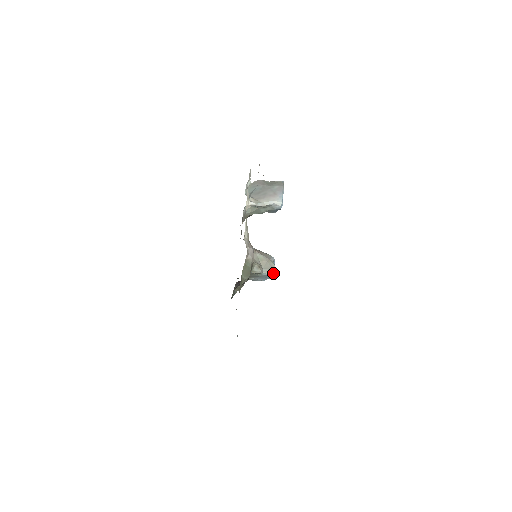
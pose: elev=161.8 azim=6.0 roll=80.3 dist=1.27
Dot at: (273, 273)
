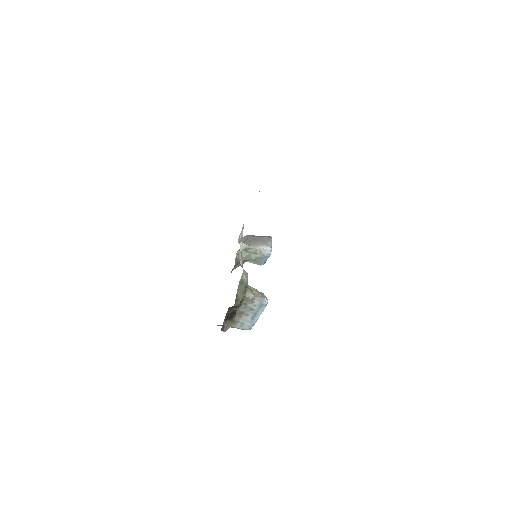
Dot at: (264, 301)
